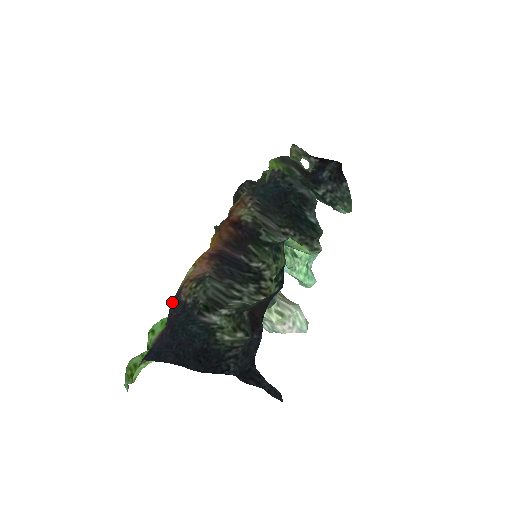
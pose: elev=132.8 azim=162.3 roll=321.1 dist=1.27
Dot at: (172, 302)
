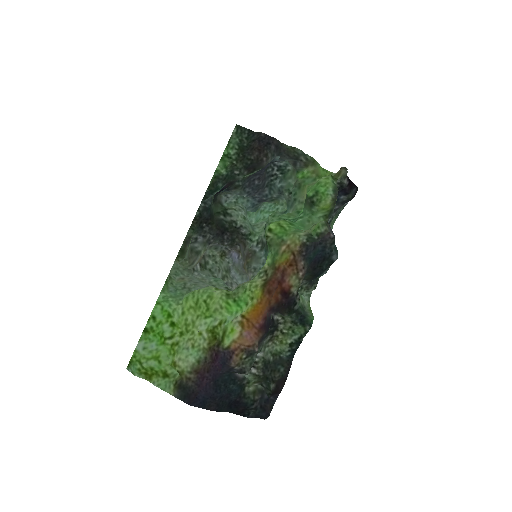
Dot at: (220, 361)
